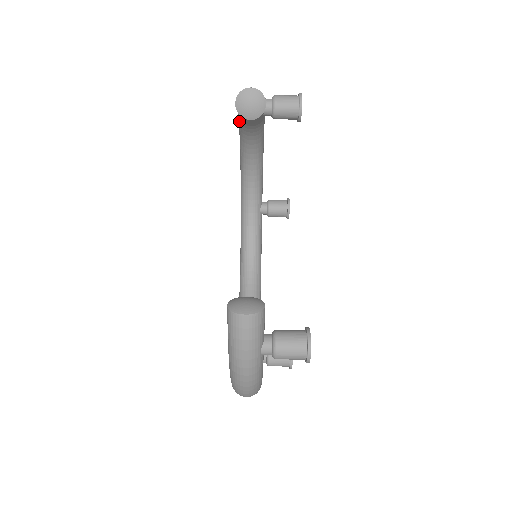
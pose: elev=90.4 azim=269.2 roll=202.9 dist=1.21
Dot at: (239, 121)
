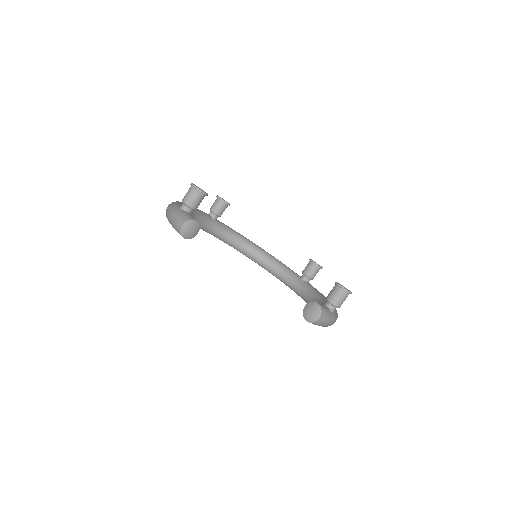
Dot at: occluded
